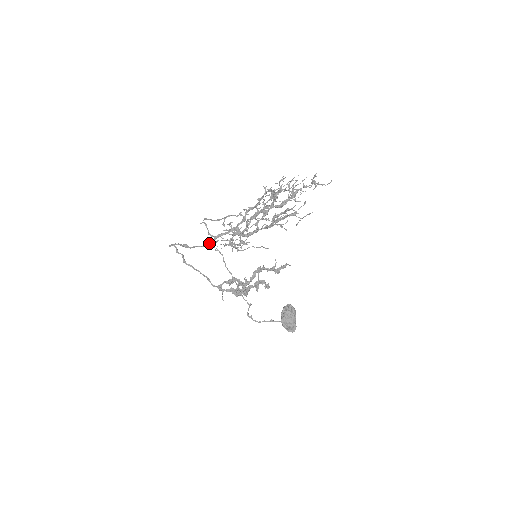
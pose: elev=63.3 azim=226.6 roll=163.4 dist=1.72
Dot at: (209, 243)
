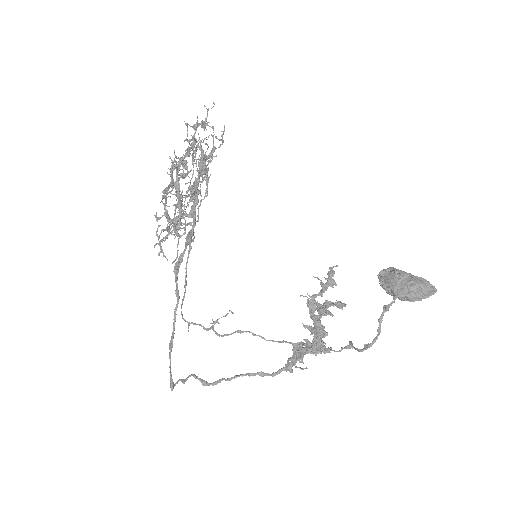
Dot at: occluded
